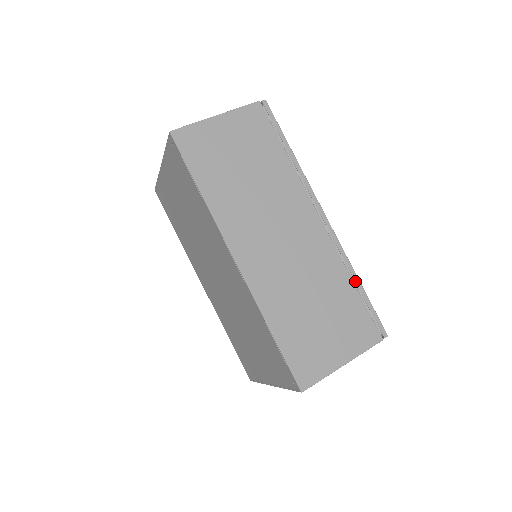
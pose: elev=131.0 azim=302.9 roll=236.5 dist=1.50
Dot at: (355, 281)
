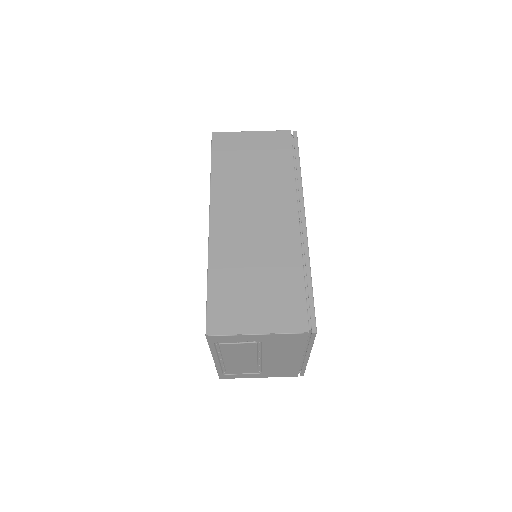
Dot at: (306, 274)
